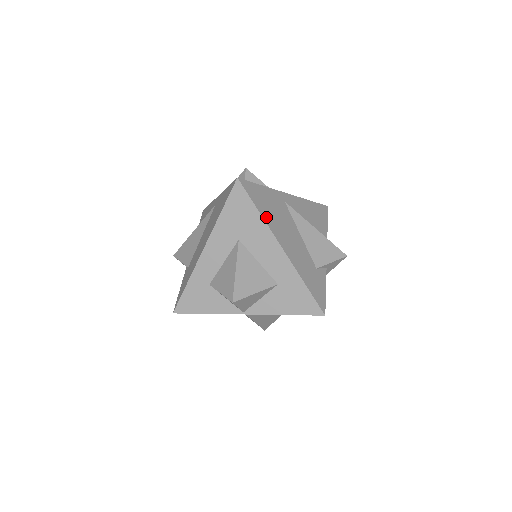
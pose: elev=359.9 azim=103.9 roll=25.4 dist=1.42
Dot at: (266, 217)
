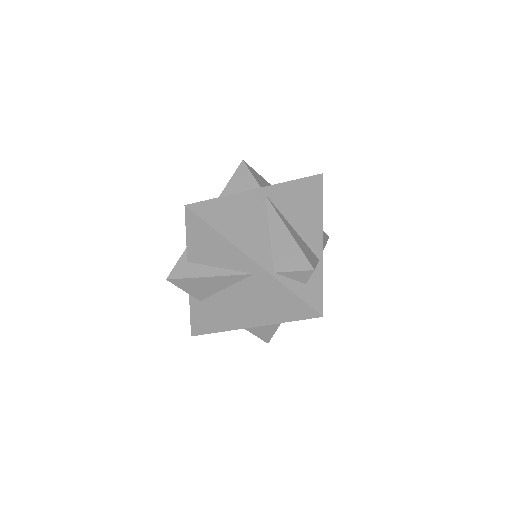
Dot at: occluded
